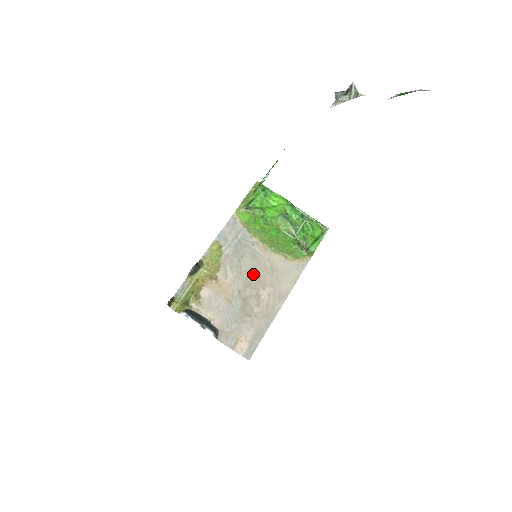
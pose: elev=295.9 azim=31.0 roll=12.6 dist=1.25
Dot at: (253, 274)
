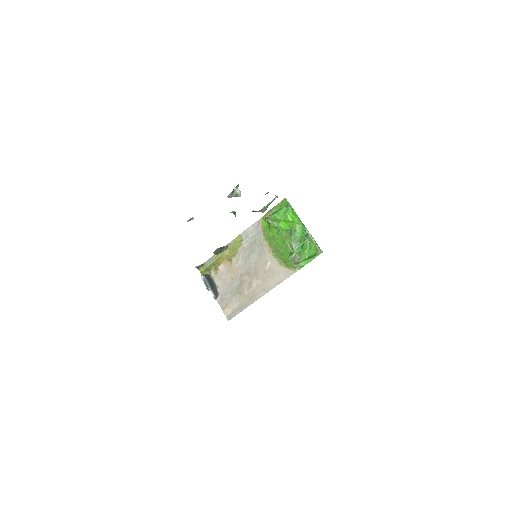
Dot at: (254, 267)
